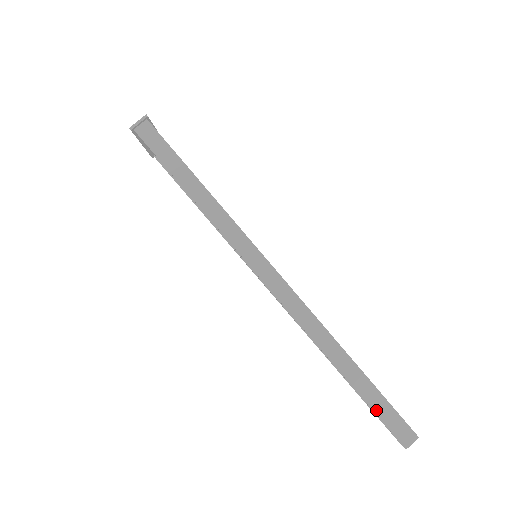
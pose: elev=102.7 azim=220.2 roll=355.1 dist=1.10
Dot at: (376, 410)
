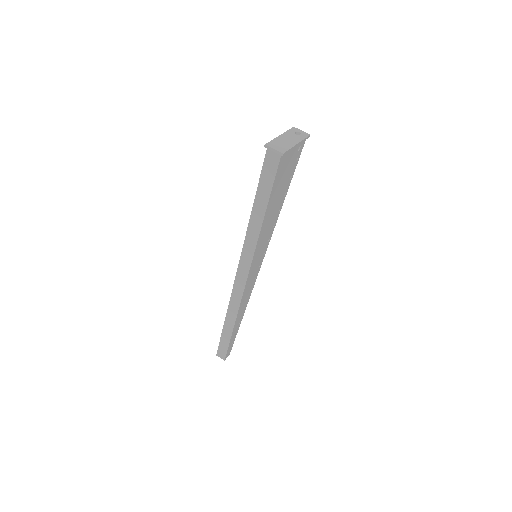
Dot at: (221, 341)
